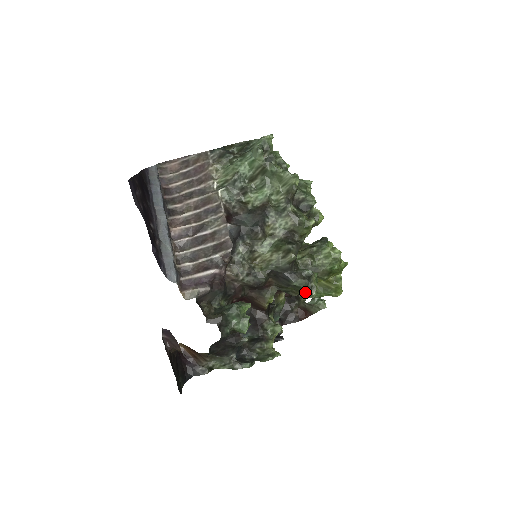
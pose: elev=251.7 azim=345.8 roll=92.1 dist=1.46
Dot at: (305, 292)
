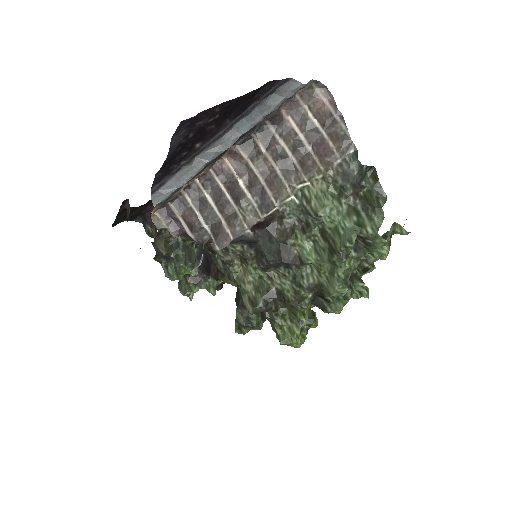
Dot at: (236, 322)
